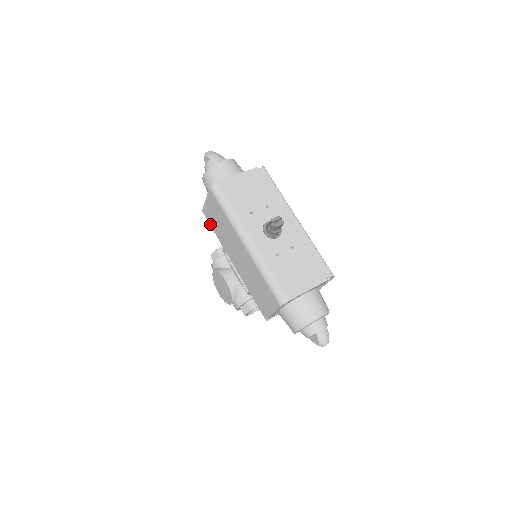
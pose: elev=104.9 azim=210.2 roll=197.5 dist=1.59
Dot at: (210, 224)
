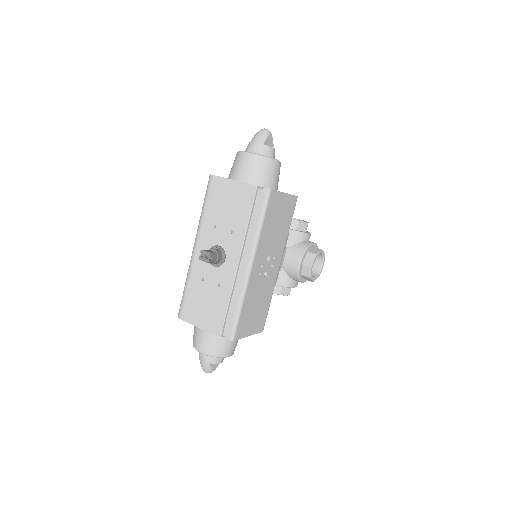
Dot at: occluded
